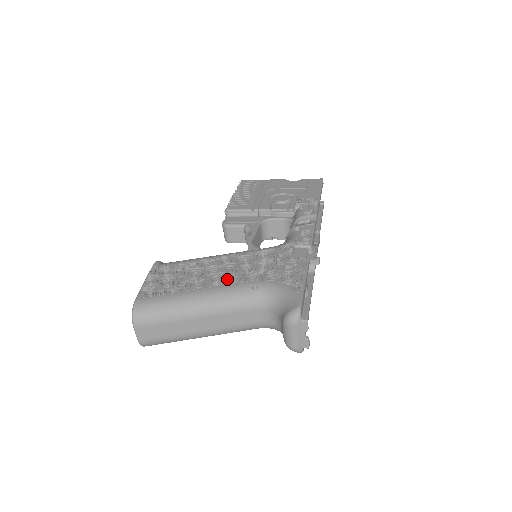
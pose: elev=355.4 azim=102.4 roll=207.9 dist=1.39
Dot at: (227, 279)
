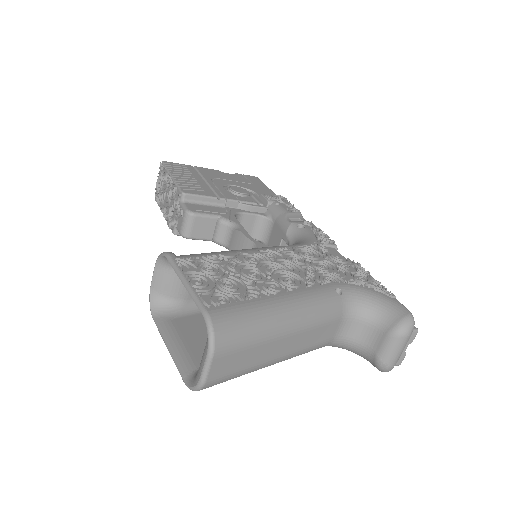
Dot at: (299, 280)
